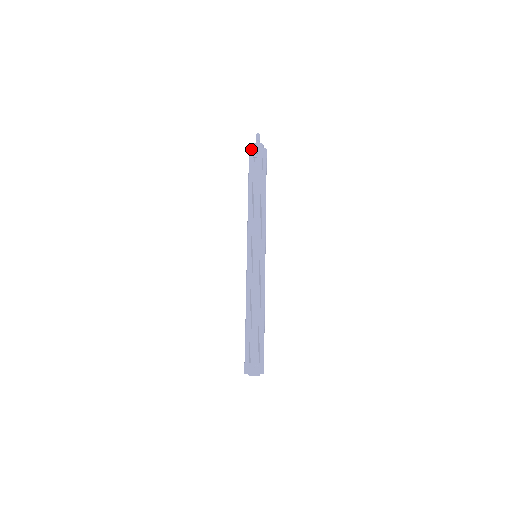
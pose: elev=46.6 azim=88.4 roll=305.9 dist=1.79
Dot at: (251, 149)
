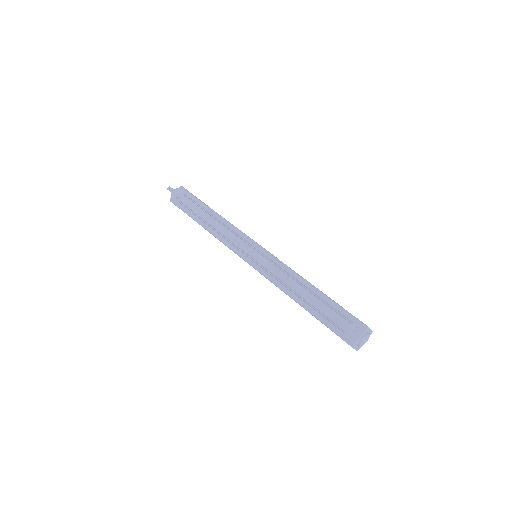
Dot at: (171, 199)
